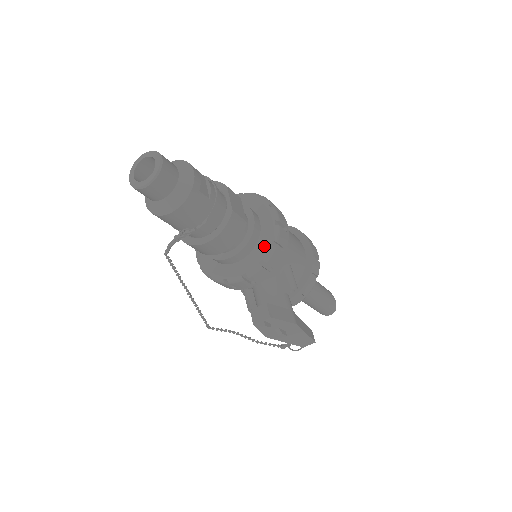
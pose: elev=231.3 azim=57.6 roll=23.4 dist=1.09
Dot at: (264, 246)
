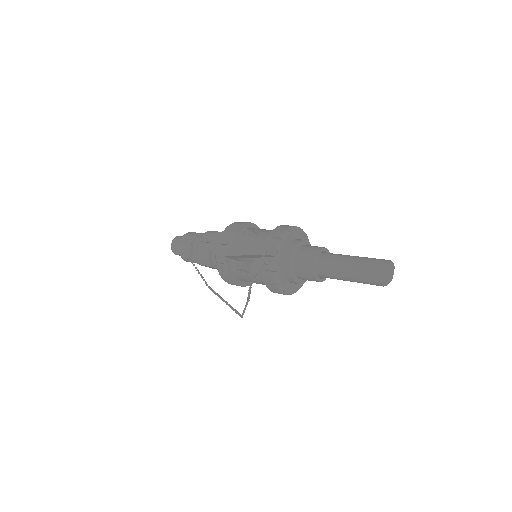
Dot at: occluded
